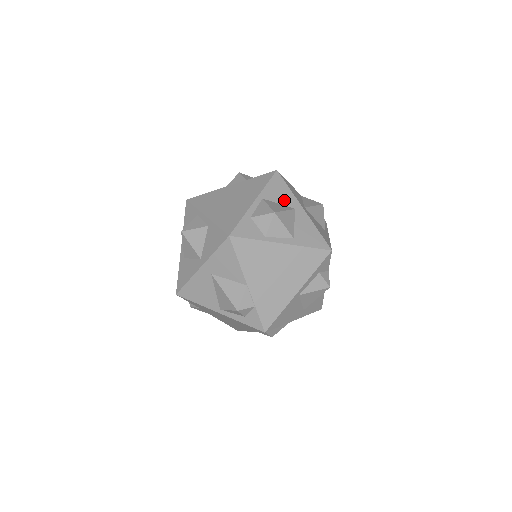
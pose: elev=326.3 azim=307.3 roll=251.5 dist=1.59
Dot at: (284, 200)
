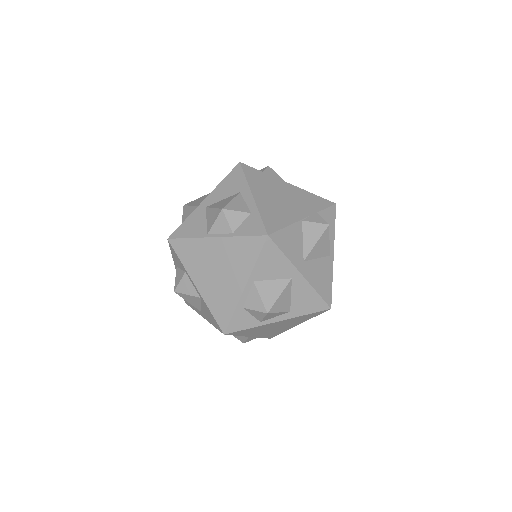
Dot at: (278, 273)
